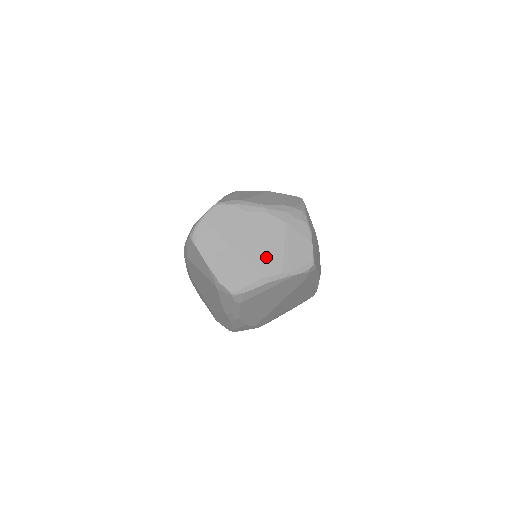
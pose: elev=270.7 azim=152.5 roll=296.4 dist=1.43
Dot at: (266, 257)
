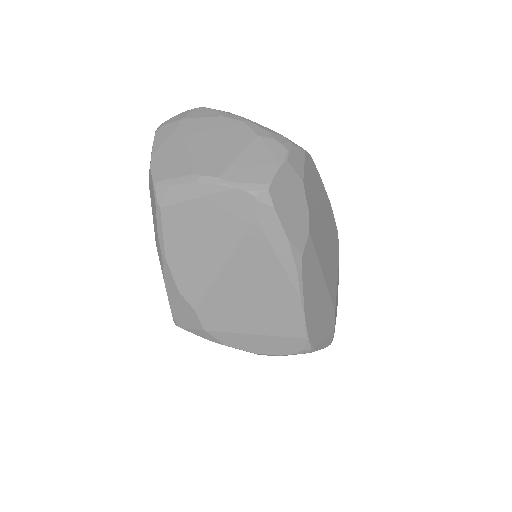
Dot at: (213, 157)
